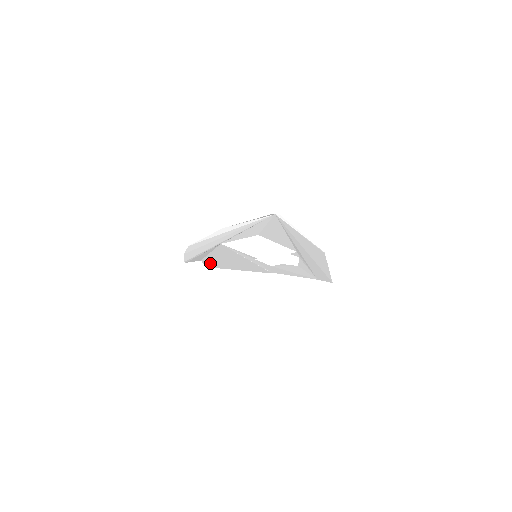
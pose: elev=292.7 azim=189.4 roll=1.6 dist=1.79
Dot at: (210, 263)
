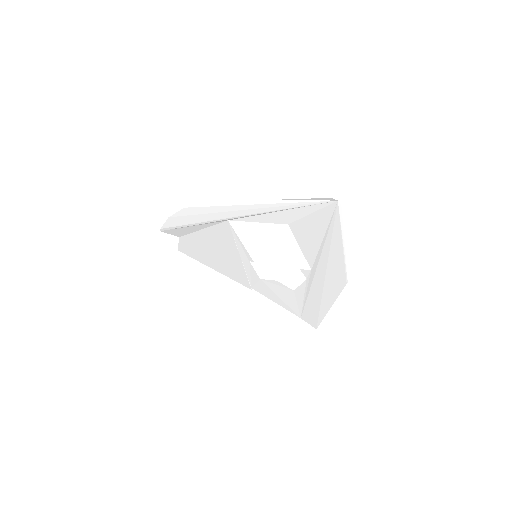
Dot at: (187, 246)
